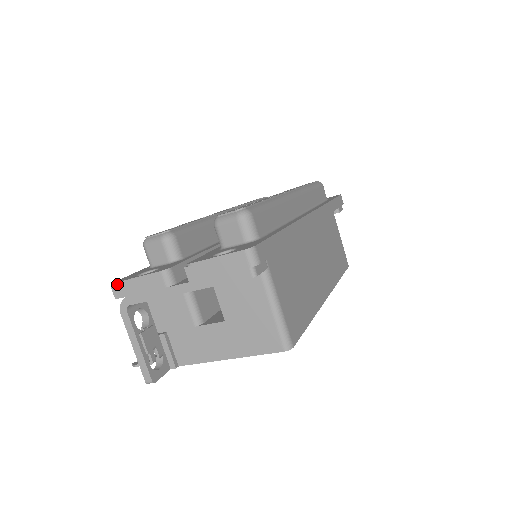
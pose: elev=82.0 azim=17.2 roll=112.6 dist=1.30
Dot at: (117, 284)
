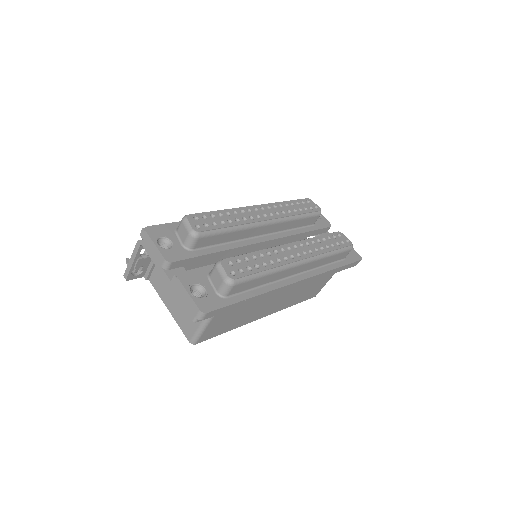
Dot at: (145, 232)
